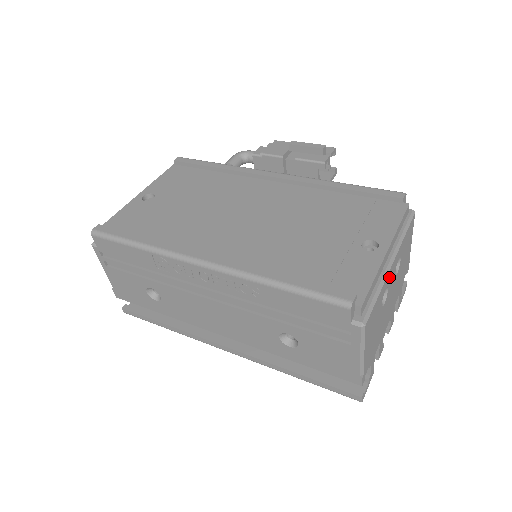
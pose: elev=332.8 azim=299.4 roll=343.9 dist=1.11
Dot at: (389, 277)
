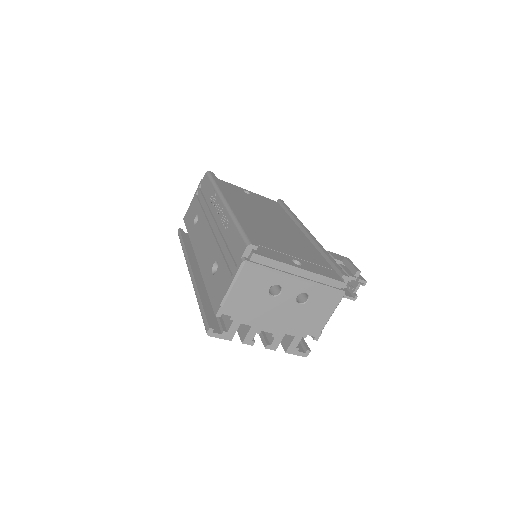
Dot at: (288, 283)
